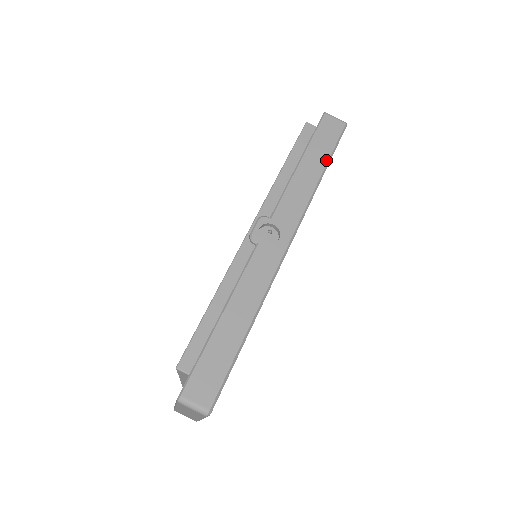
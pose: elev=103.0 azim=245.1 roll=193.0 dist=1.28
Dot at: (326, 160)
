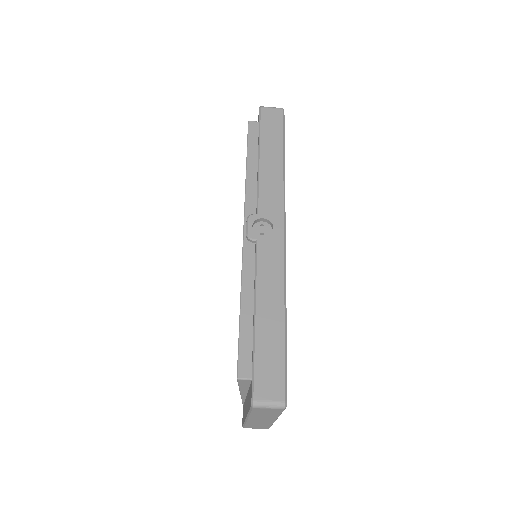
Dot at: (281, 146)
